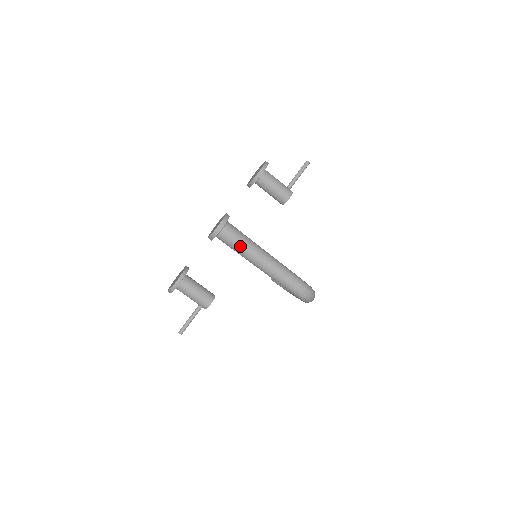
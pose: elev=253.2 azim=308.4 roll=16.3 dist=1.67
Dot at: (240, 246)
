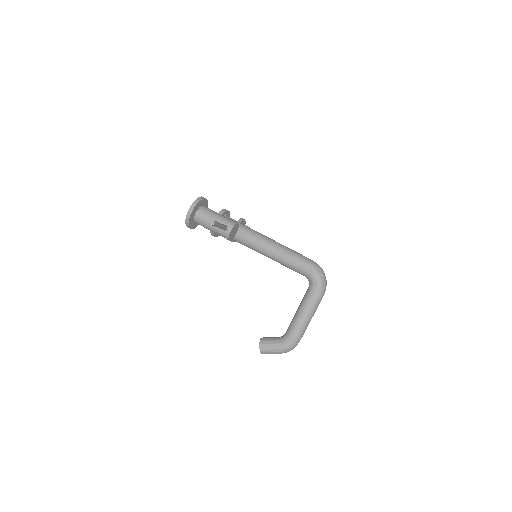
Dot at: (246, 226)
